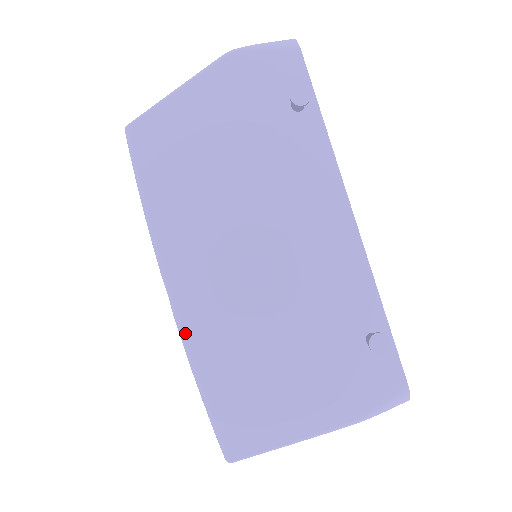
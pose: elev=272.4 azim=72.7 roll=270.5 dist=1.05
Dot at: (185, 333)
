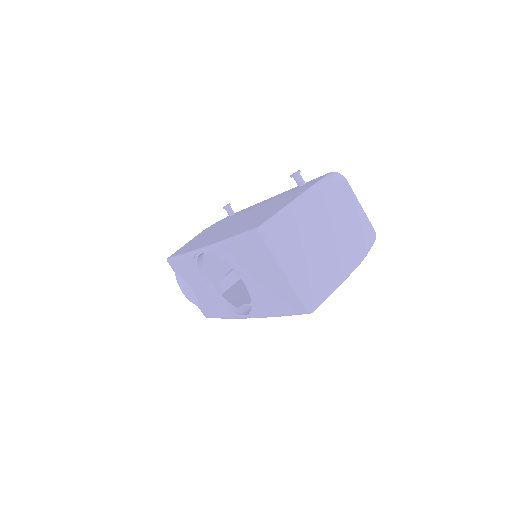
Dot at: (213, 243)
